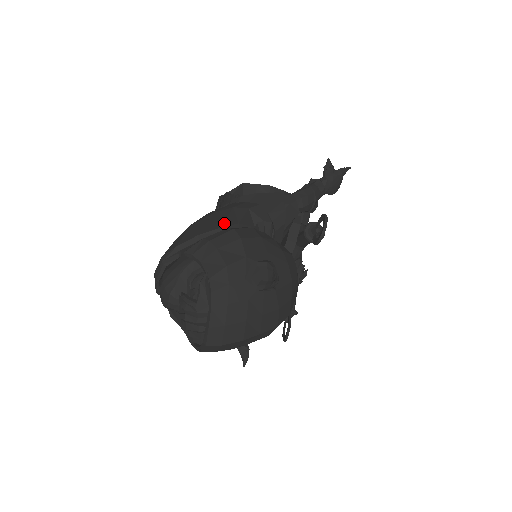
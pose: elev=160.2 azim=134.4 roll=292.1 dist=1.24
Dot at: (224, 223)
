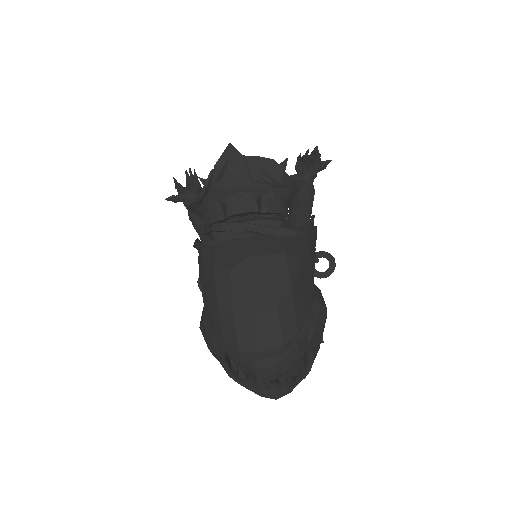
Dot at: occluded
